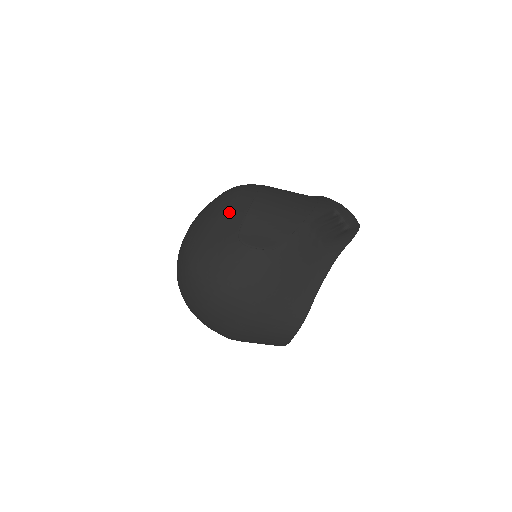
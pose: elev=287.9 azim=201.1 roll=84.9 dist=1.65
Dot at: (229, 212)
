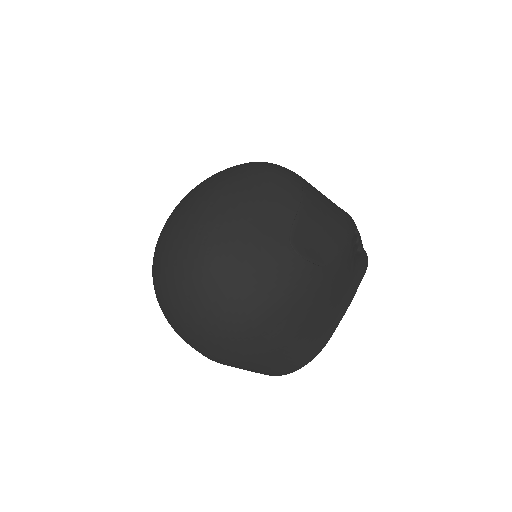
Dot at: (275, 200)
